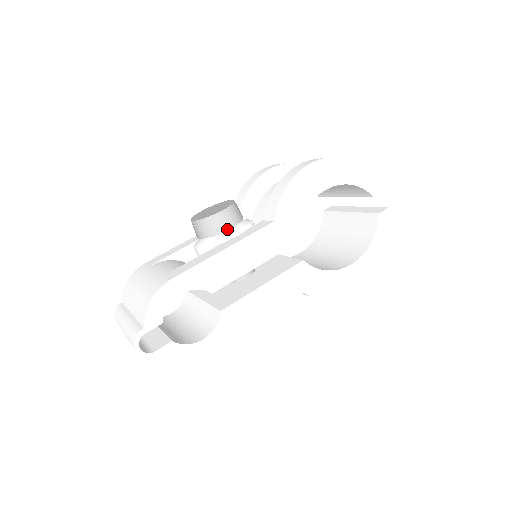
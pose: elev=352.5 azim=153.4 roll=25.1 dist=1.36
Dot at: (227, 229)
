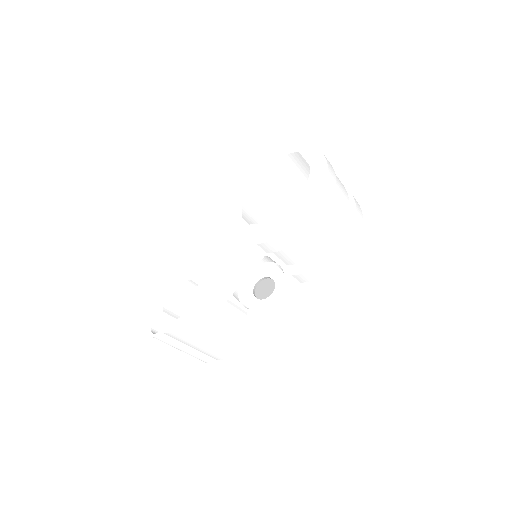
Dot at: occluded
